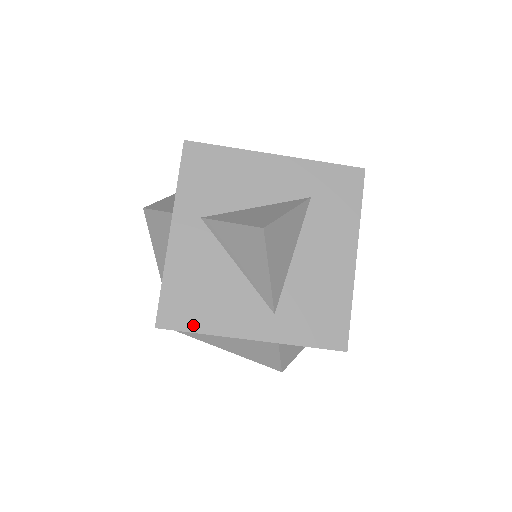
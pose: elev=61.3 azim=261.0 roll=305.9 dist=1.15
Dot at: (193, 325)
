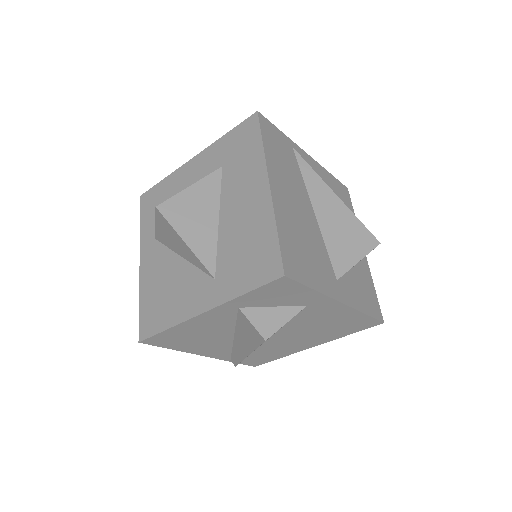
Dot at: (161, 325)
